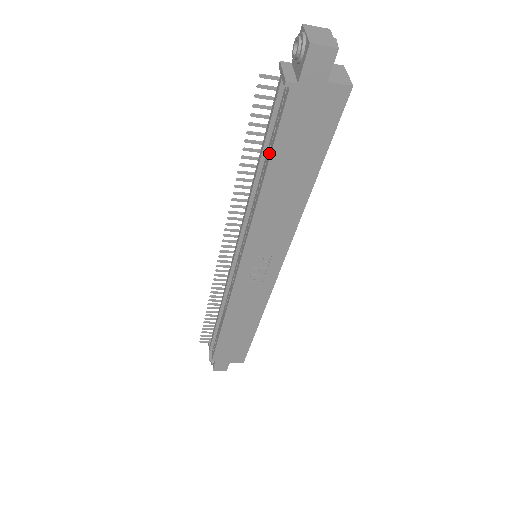
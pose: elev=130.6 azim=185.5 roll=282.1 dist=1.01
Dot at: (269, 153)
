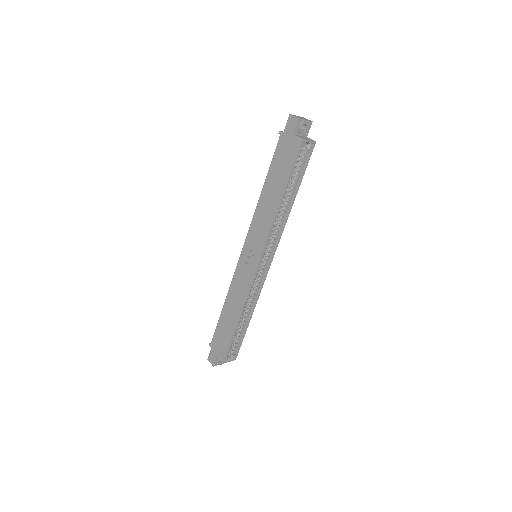
Dot at: (270, 172)
